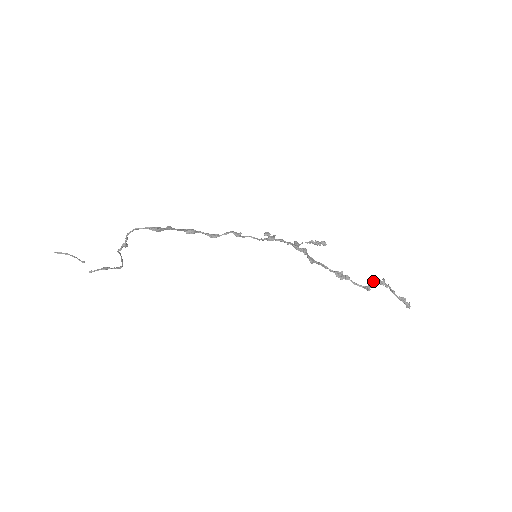
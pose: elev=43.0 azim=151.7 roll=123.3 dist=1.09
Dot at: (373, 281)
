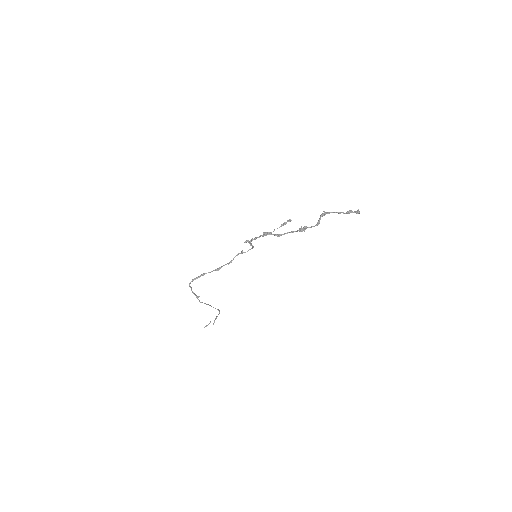
Dot at: occluded
